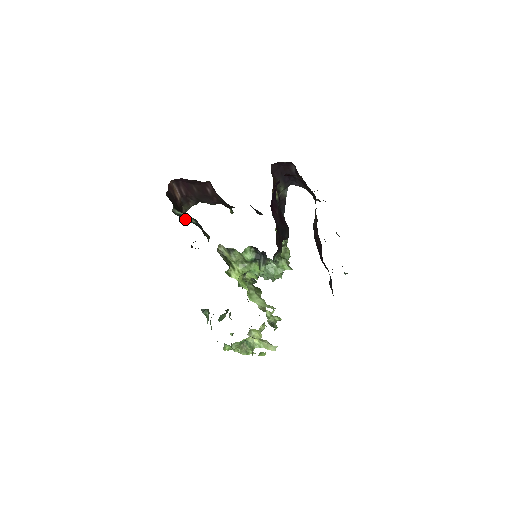
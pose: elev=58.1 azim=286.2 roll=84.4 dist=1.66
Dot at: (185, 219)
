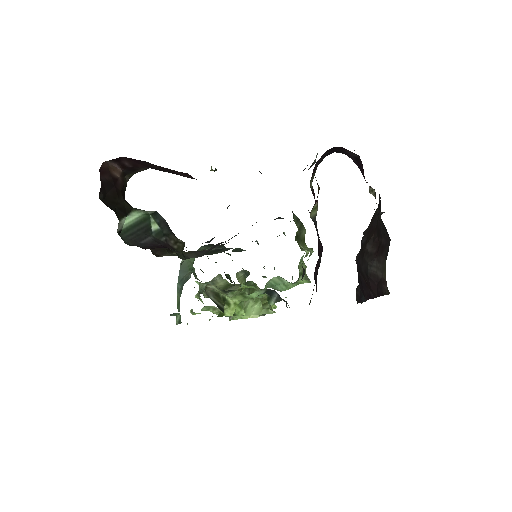
Dot at: (143, 241)
